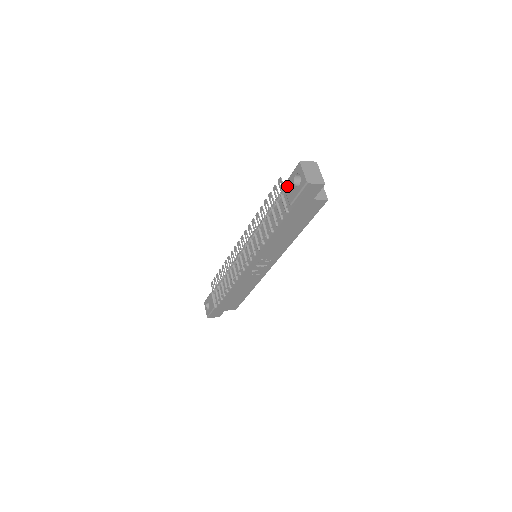
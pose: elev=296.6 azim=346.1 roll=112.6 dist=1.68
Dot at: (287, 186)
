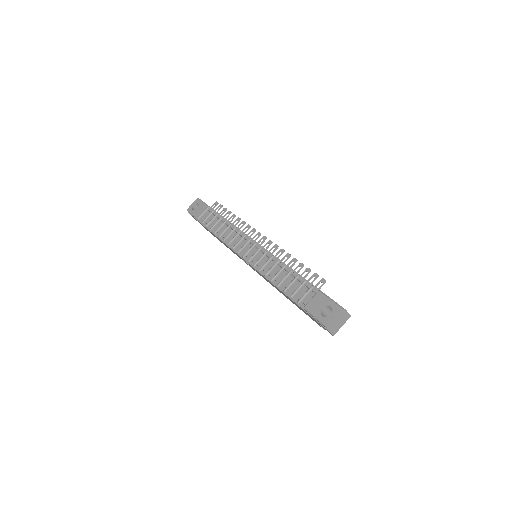
Dot at: (319, 297)
